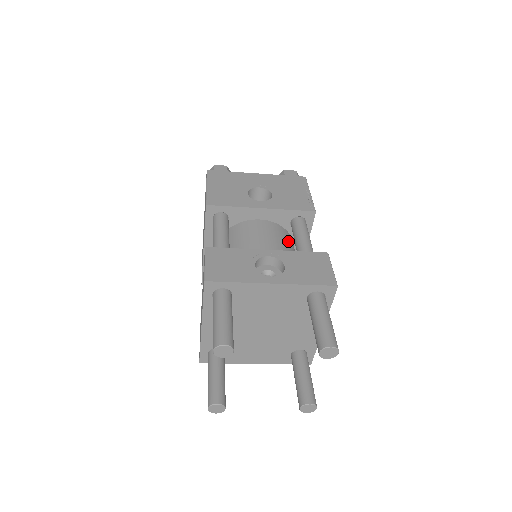
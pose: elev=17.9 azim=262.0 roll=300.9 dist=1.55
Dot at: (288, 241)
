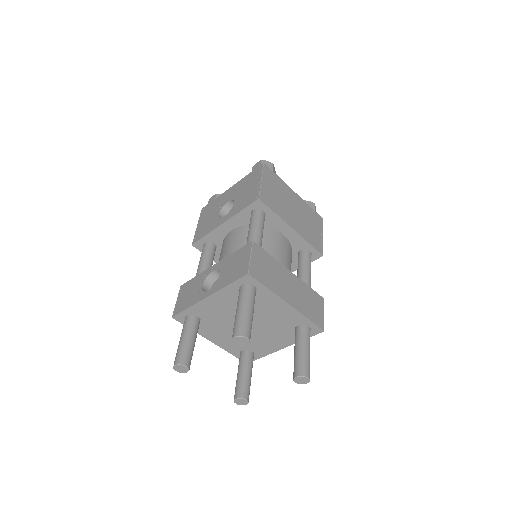
Dot at: occluded
